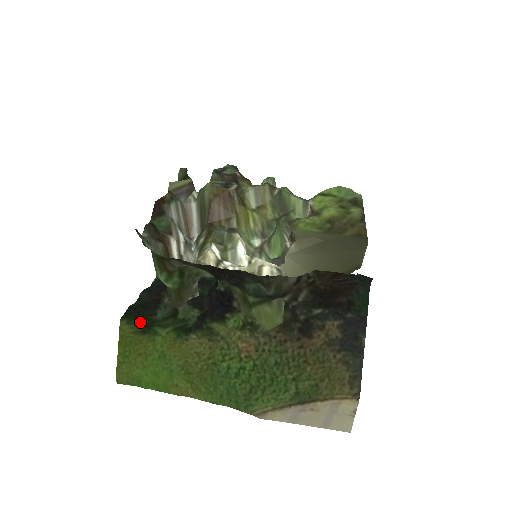
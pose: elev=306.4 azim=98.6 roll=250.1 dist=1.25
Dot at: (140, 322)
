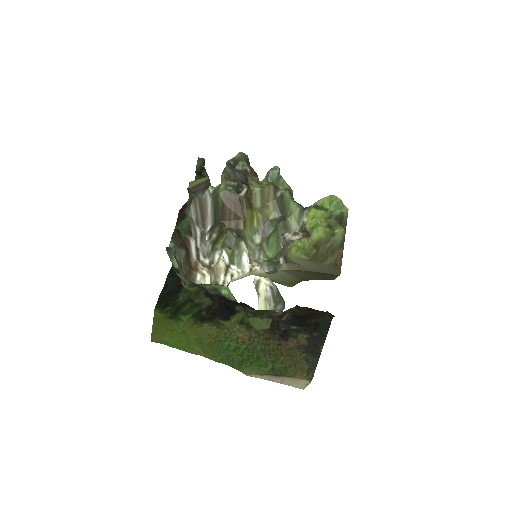
Dot at: (168, 310)
